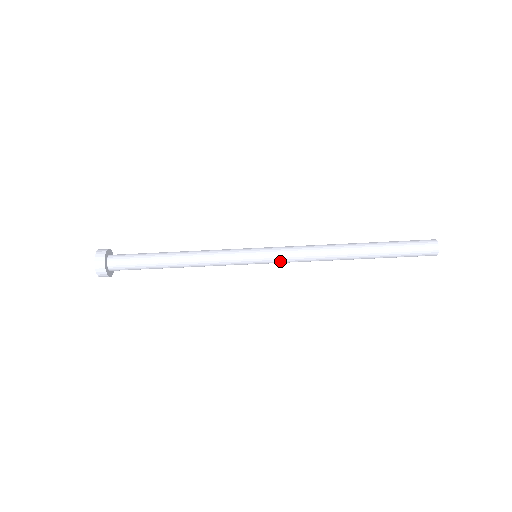
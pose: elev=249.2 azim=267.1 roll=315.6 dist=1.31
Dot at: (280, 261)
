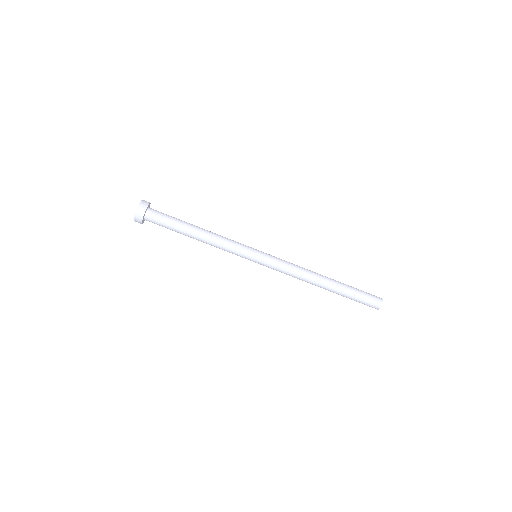
Dot at: (271, 268)
